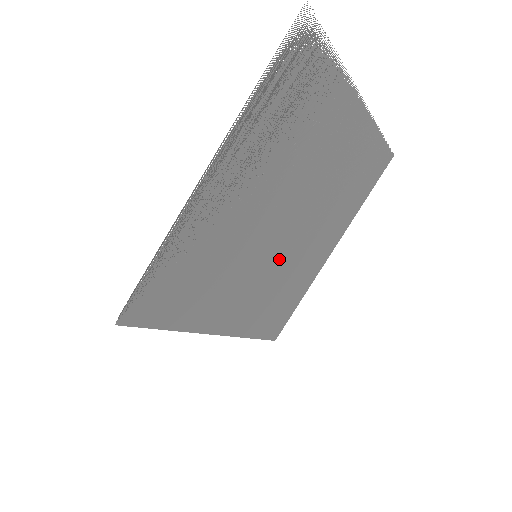
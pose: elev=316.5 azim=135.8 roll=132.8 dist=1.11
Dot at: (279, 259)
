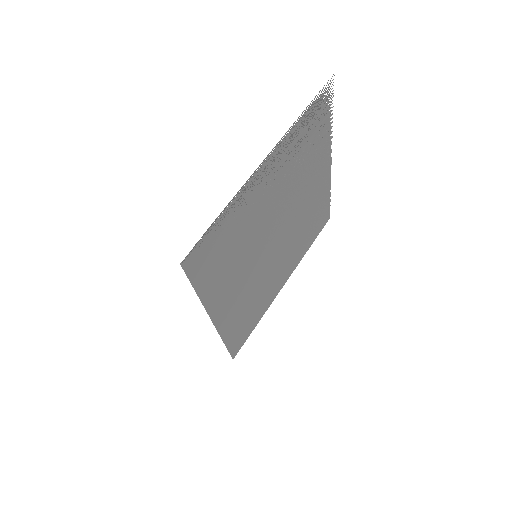
Dot at: (263, 269)
